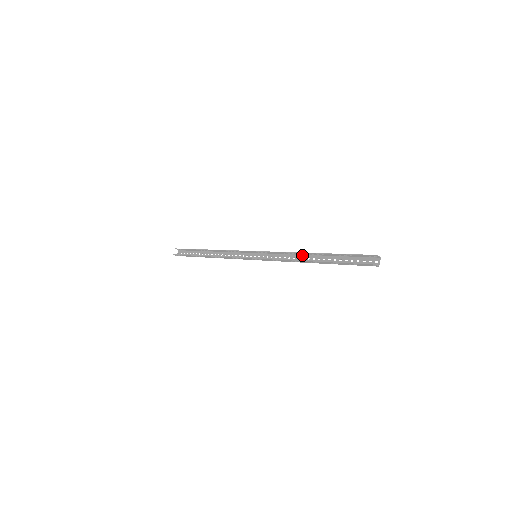
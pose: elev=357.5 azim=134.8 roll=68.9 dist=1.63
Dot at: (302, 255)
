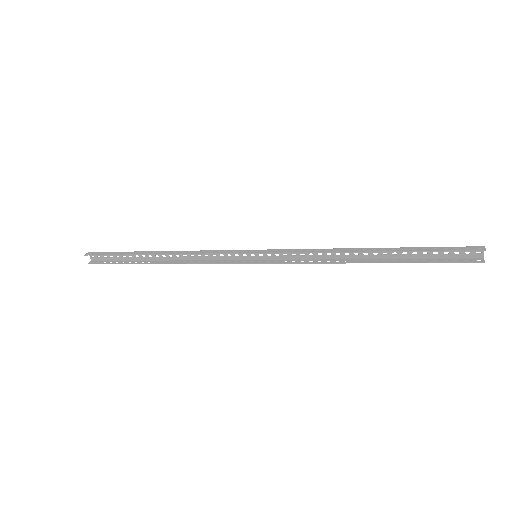
Dot at: (343, 250)
